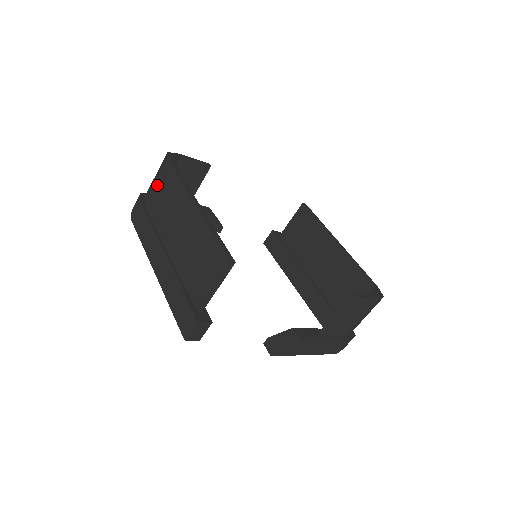
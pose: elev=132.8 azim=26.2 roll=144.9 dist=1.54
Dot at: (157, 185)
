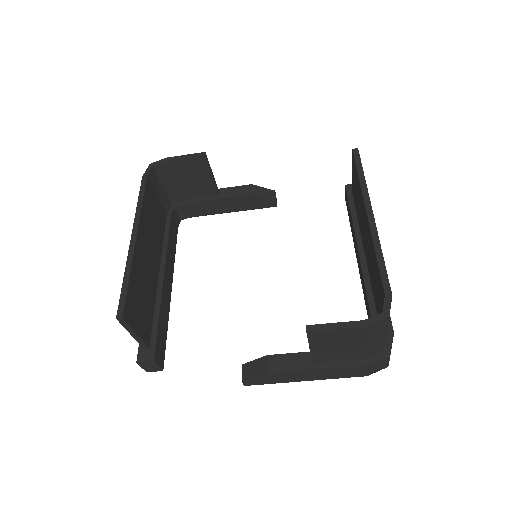
Dot at: occluded
